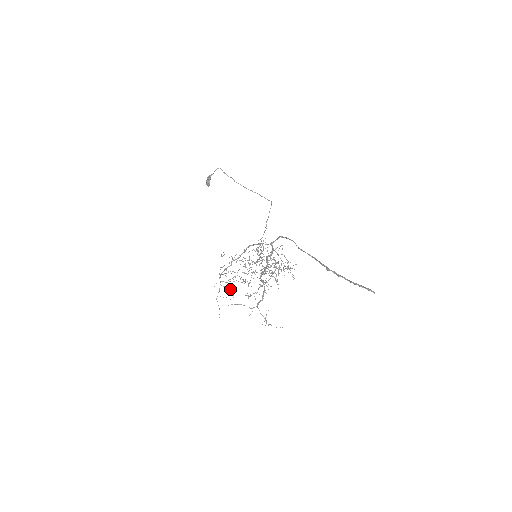
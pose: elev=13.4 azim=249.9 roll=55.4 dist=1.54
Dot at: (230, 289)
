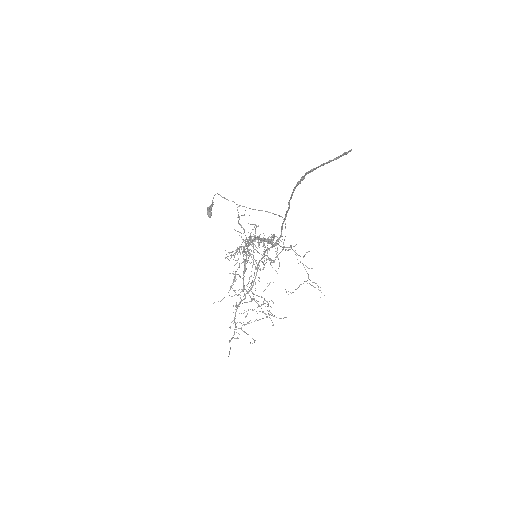
Dot at: occluded
